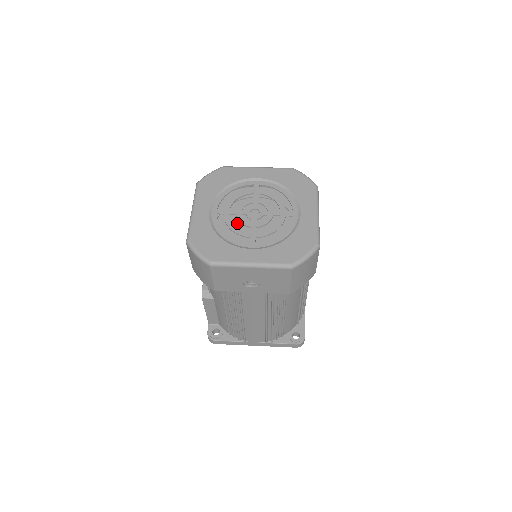
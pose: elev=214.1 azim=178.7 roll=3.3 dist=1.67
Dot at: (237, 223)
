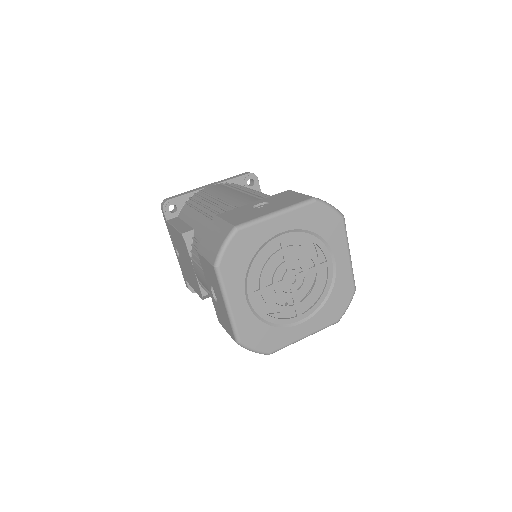
Dot at: (258, 272)
